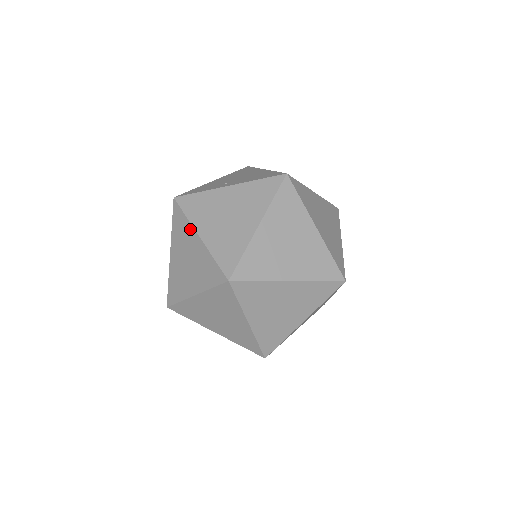
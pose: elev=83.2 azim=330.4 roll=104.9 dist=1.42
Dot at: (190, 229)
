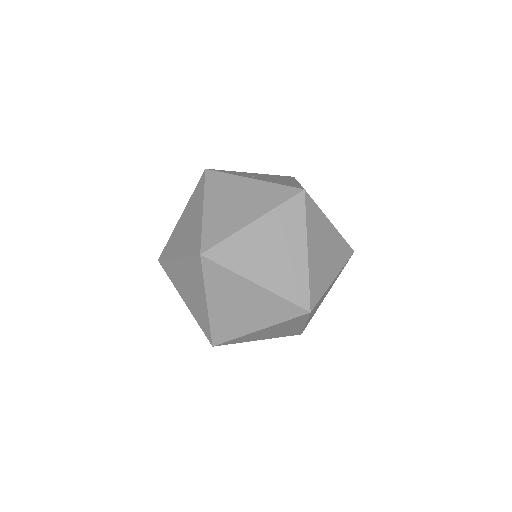
Dot at: (201, 200)
